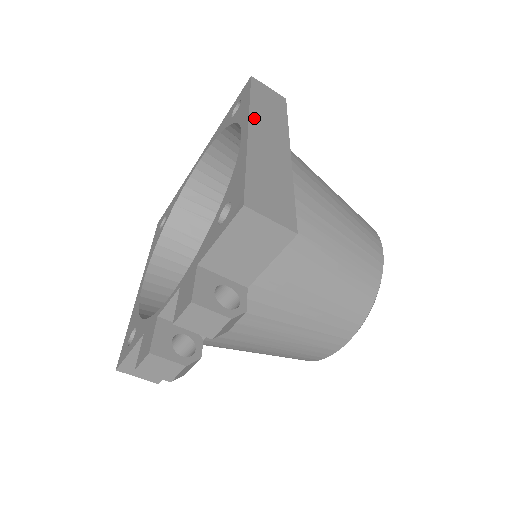
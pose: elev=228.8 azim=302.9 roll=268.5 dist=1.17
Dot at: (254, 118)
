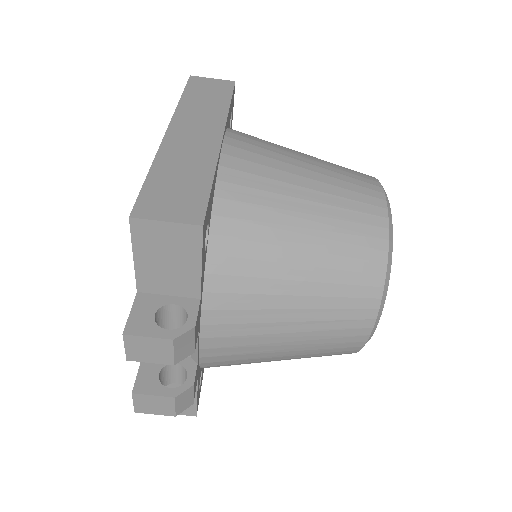
Dot at: (179, 118)
